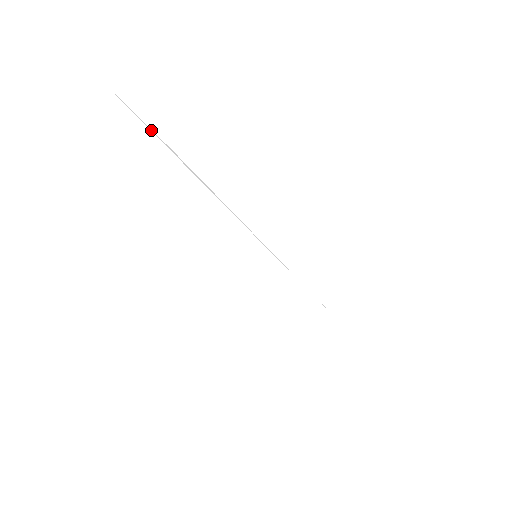
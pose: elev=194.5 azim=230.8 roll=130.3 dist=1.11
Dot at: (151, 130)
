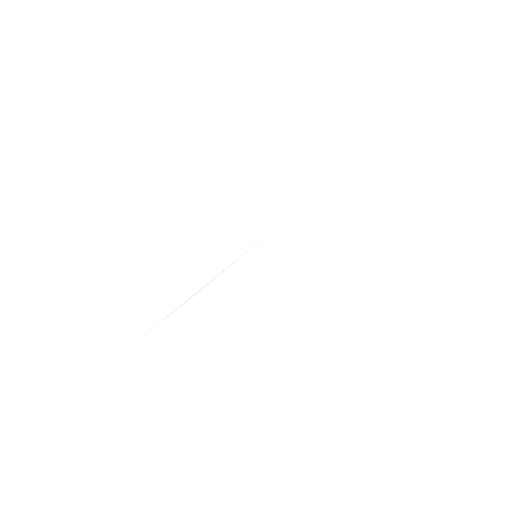
Dot at: occluded
